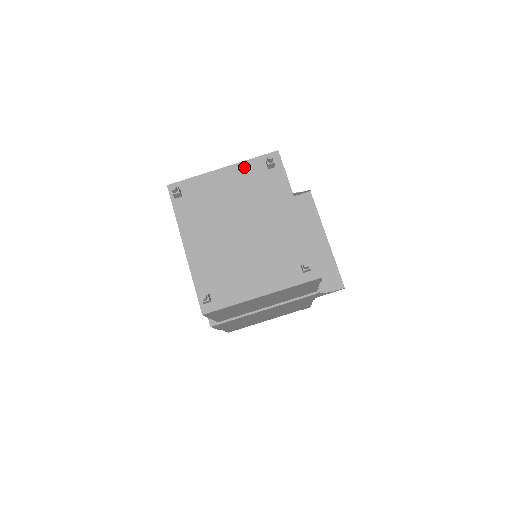
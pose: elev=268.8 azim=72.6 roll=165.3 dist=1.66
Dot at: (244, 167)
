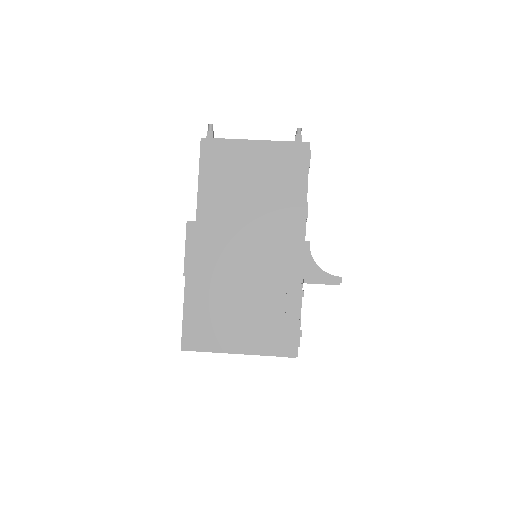
Dot at: occluded
